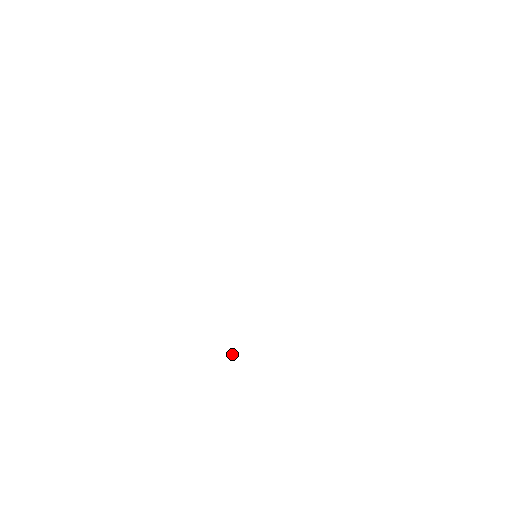
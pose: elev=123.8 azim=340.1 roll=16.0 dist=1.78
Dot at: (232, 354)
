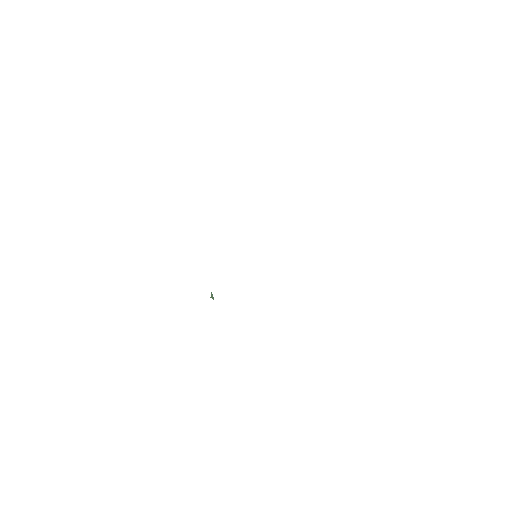
Dot at: occluded
